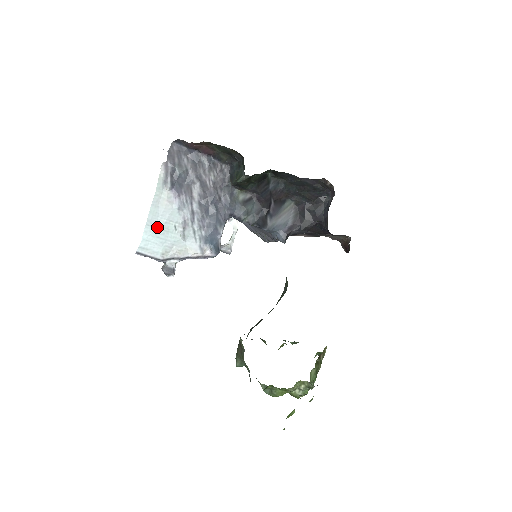
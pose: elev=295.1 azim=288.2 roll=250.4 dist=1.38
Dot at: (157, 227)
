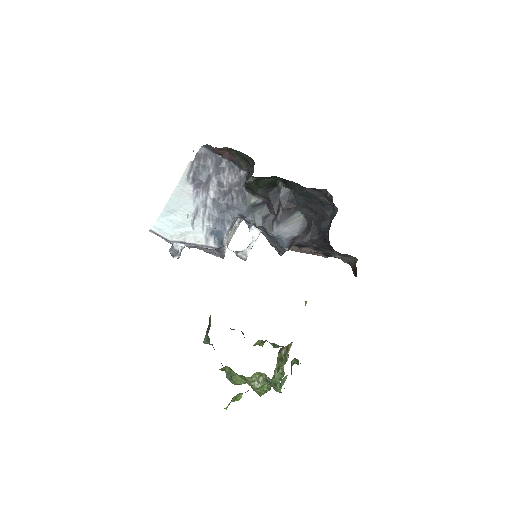
Dot at: (172, 213)
